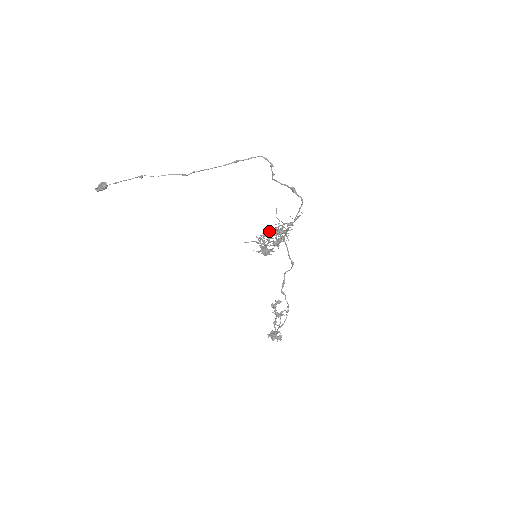
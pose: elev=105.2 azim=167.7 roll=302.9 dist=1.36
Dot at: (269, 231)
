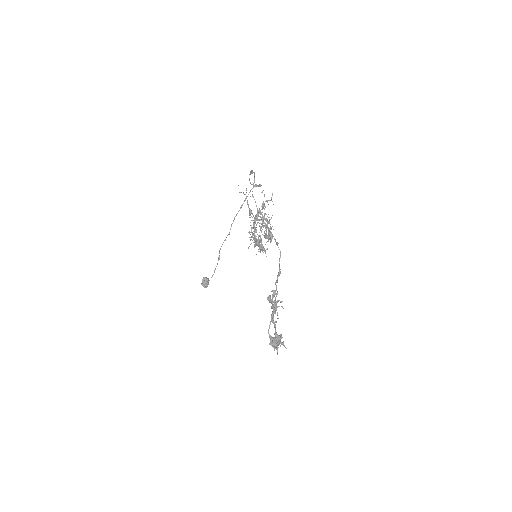
Dot at: (260, 227)
